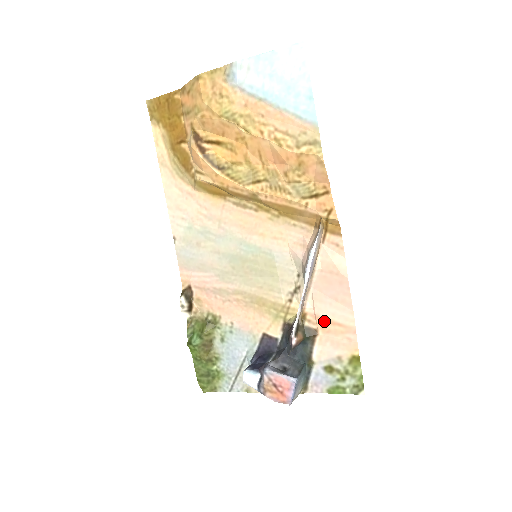
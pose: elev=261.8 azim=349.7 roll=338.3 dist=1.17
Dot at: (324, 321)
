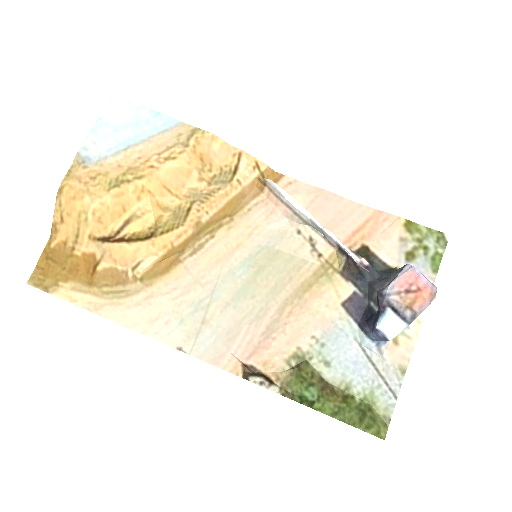
Dot at: (357, 234)
